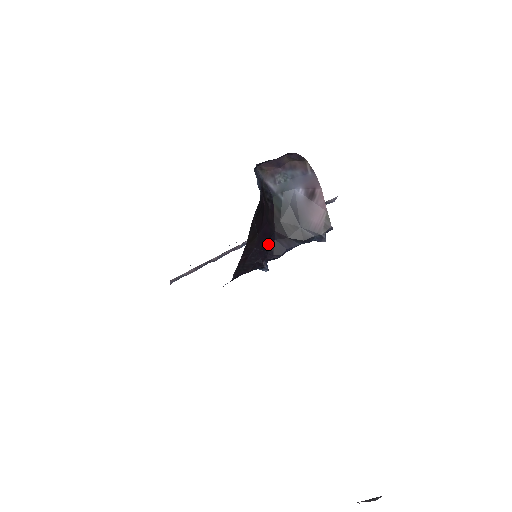
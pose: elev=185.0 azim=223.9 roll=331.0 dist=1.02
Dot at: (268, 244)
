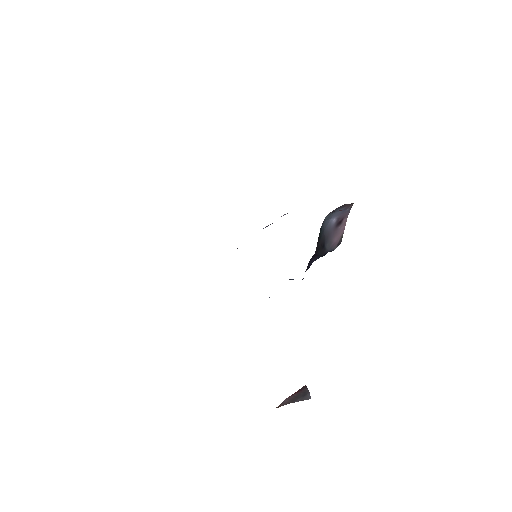
Dot at: occluded
